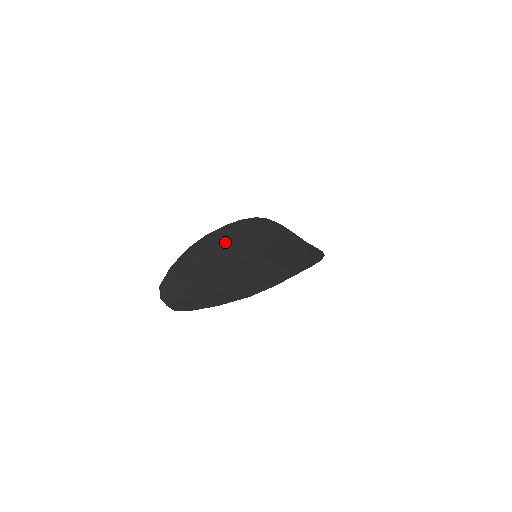
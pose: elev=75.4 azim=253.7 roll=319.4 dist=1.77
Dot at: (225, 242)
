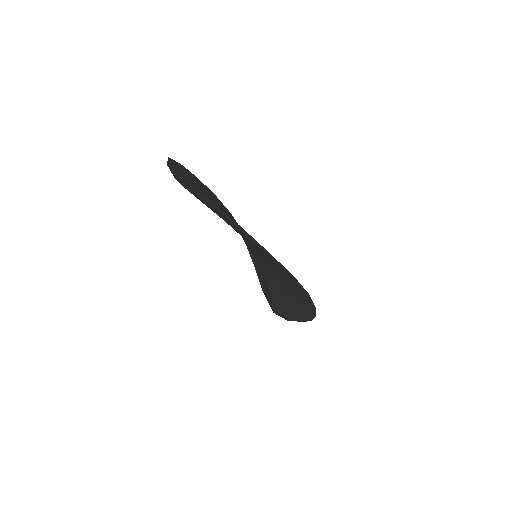
Dot at: occluded
